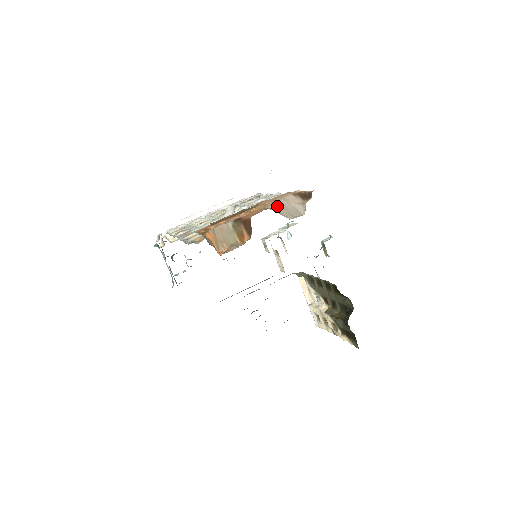
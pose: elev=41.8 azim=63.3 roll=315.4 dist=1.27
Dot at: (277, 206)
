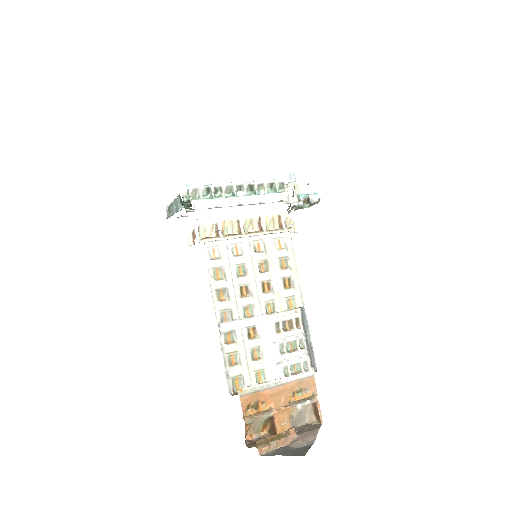
Dot at: (298, 415)
